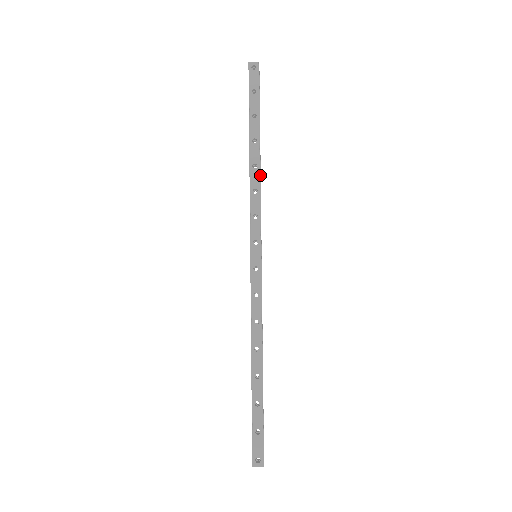
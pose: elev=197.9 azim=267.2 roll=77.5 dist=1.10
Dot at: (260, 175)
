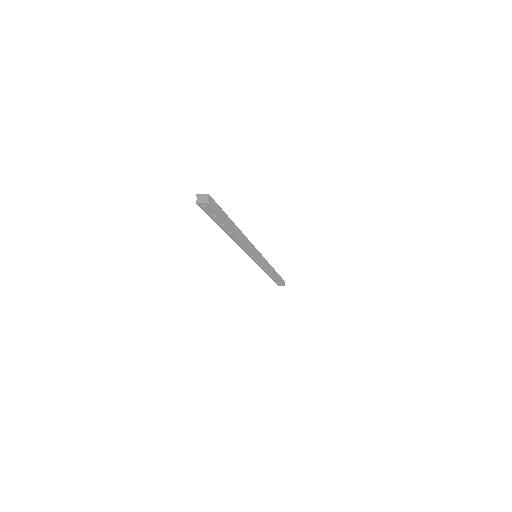
Dot at: (244, 242)
